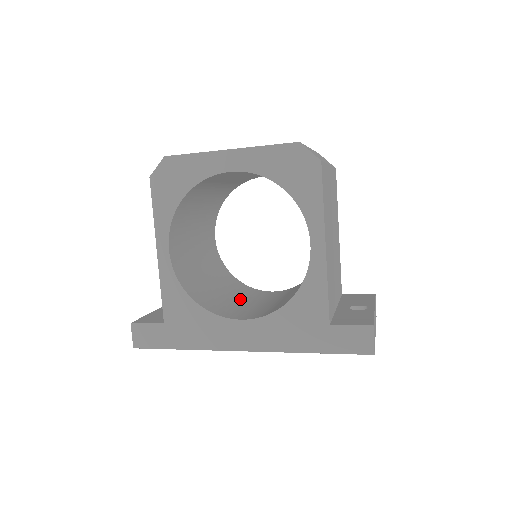
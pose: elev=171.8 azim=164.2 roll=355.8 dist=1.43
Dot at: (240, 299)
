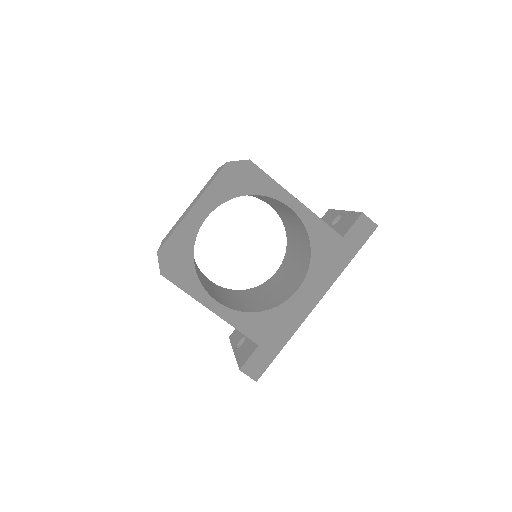
Dot at: (272, 290)
